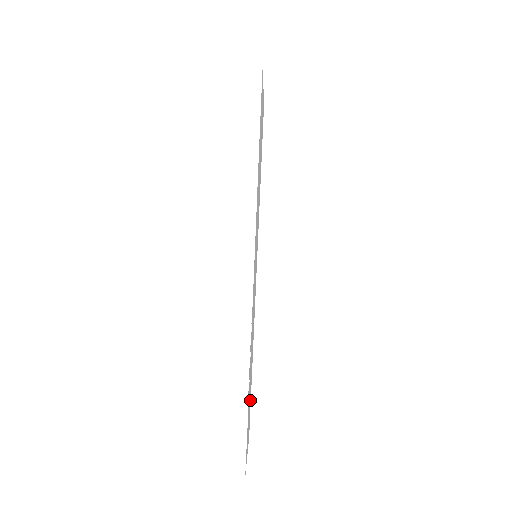
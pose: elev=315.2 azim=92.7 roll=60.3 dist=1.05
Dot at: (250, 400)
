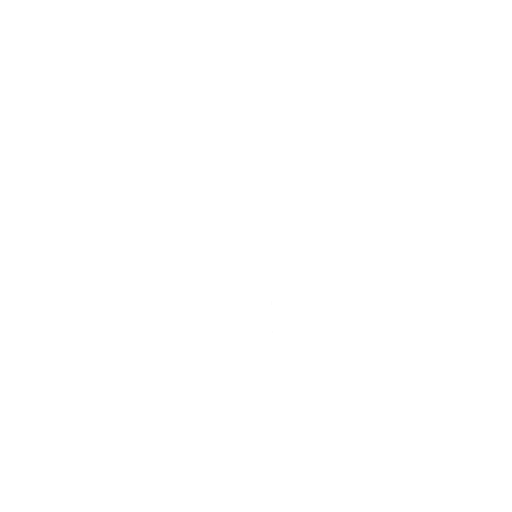
Dot at: occluded
